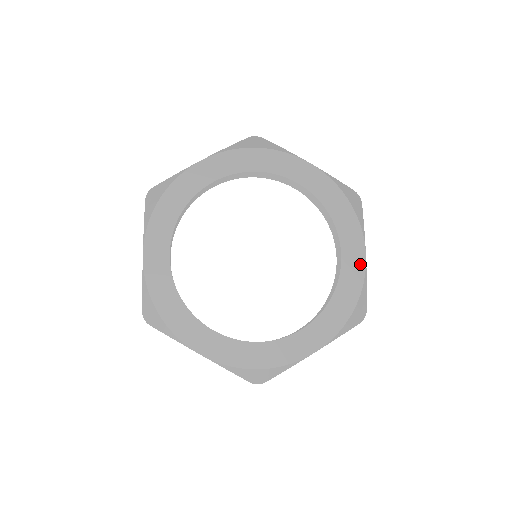
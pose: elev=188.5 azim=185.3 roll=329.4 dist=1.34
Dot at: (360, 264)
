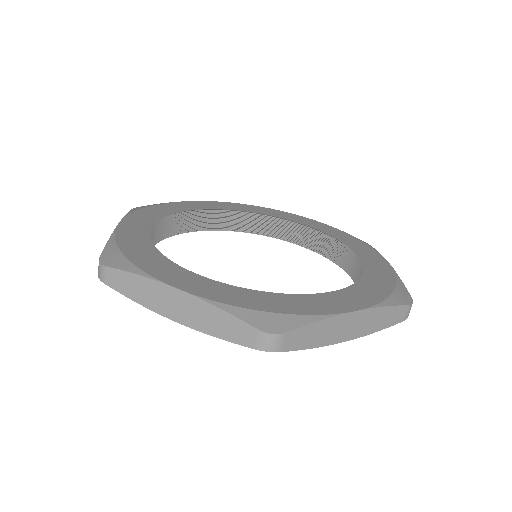
Dot at: (338, 308)
